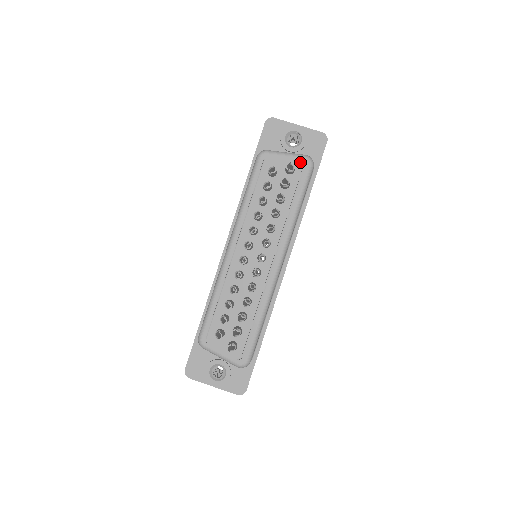
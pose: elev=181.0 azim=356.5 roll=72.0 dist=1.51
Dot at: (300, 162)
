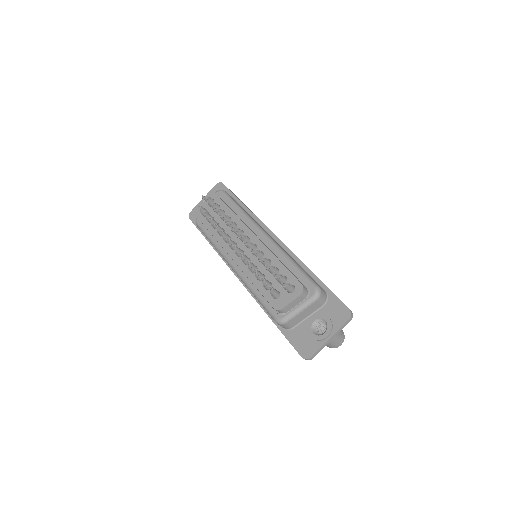
Dot at: (212, 194)
